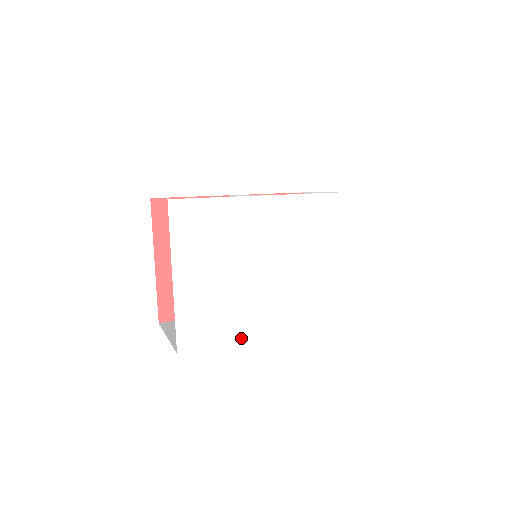
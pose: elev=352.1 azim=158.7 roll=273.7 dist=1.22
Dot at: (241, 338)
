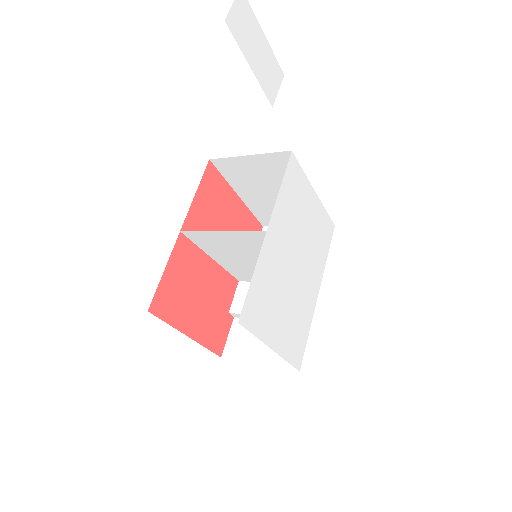
Dot at: (311, 316)
